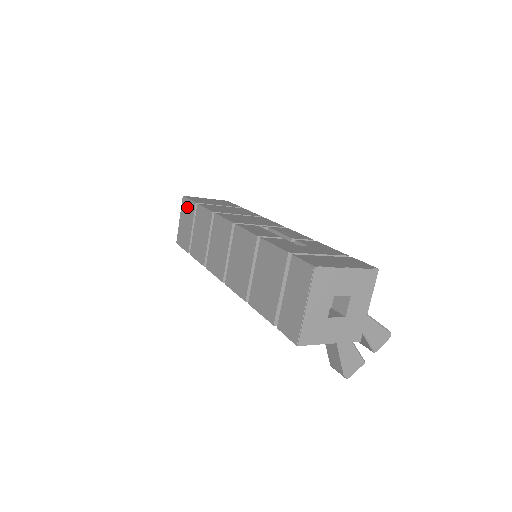
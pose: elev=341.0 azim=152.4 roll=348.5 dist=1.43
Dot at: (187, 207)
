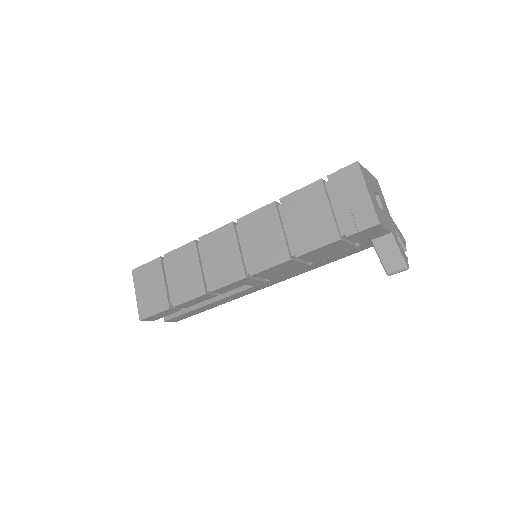
Dot at: (146, 272)
